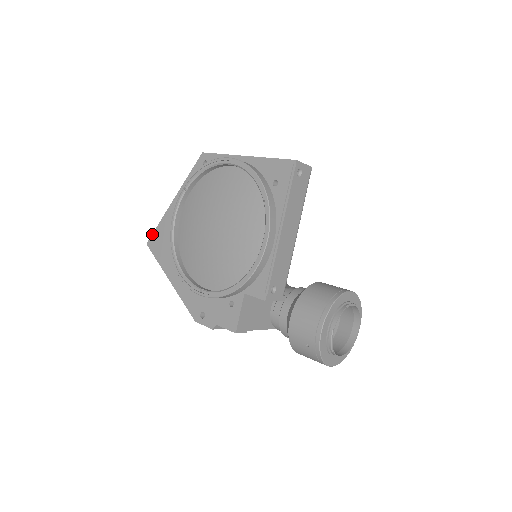
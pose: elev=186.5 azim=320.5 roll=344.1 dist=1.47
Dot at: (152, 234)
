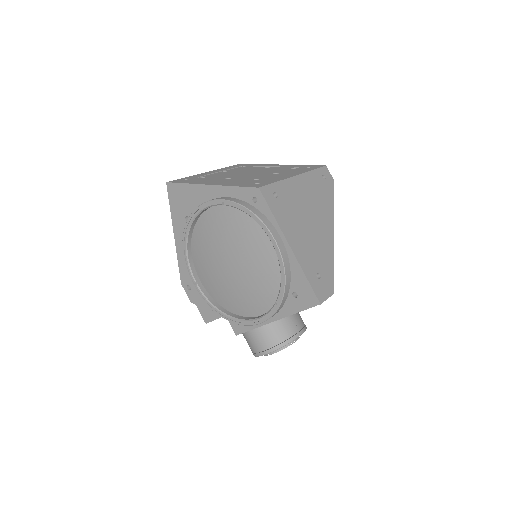
Dot at: (175, 183)
